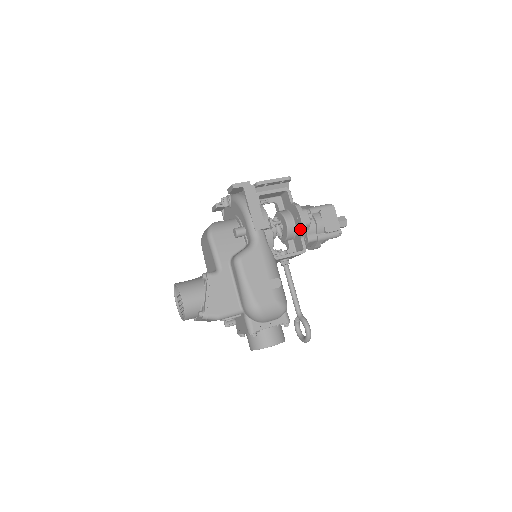
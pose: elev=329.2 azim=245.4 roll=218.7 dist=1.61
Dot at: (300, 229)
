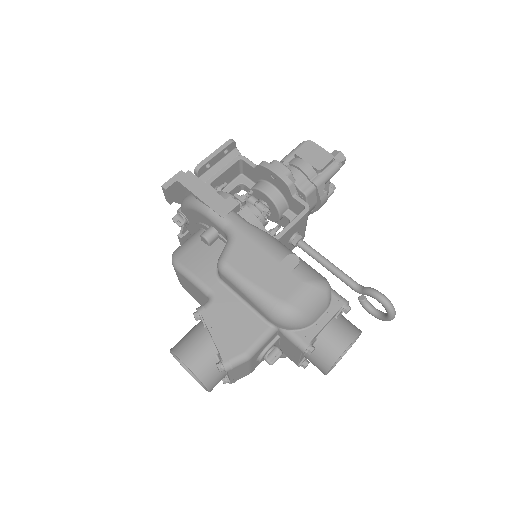
Dot at: (283, 187)
